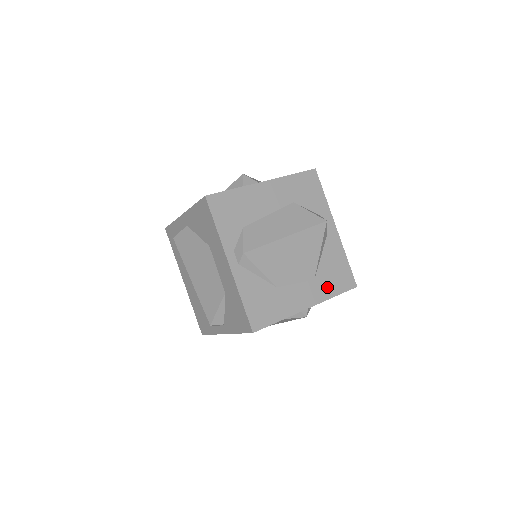
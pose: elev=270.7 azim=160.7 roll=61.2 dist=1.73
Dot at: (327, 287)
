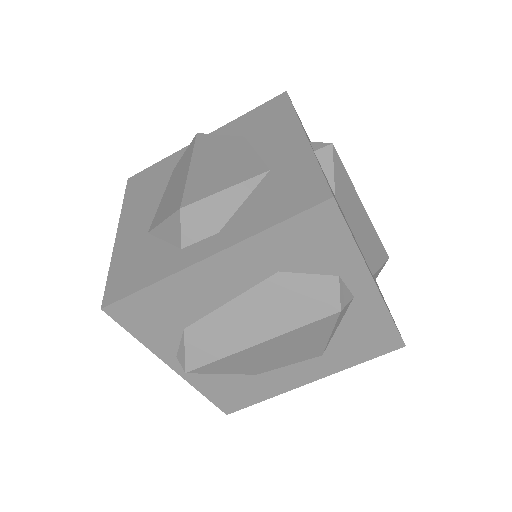
Dot at: (346, 358)
